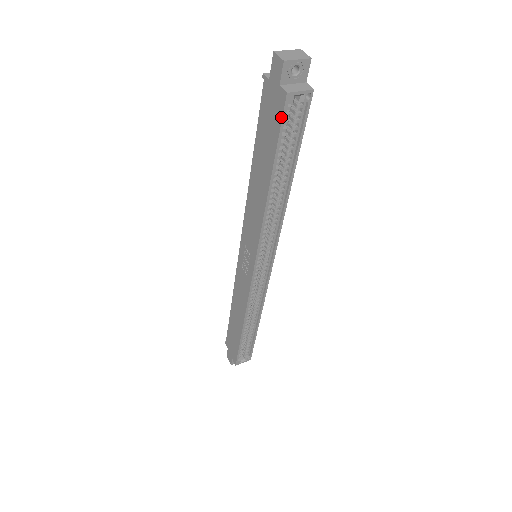
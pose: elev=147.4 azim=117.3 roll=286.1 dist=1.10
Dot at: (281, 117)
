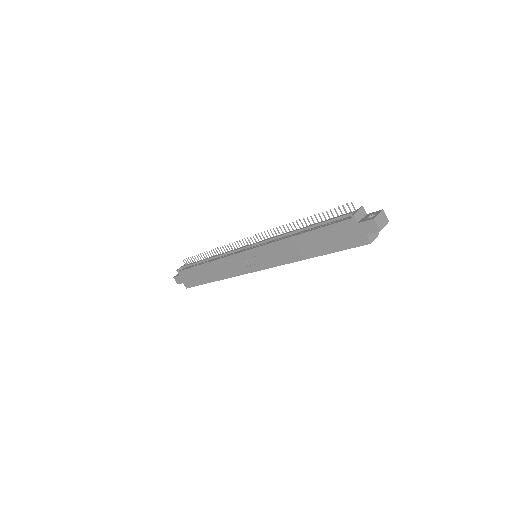
Dot at: (355, 246)
